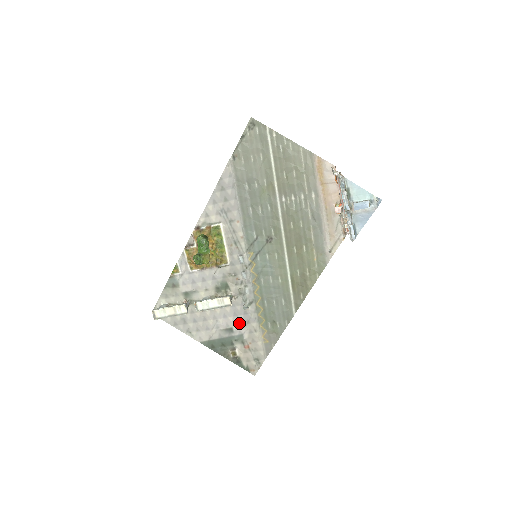
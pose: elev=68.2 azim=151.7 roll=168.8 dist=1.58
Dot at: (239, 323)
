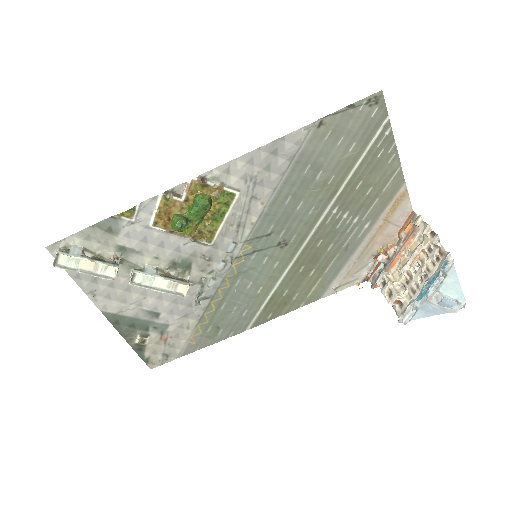
Dot at: (173, 312)
